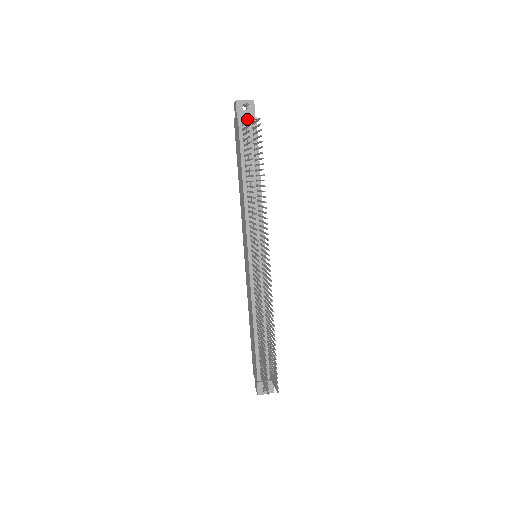
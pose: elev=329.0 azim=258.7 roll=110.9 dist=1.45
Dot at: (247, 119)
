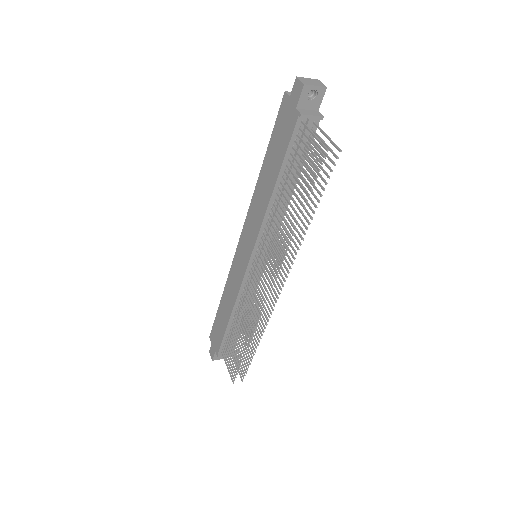
Dot at: (322, 144)
